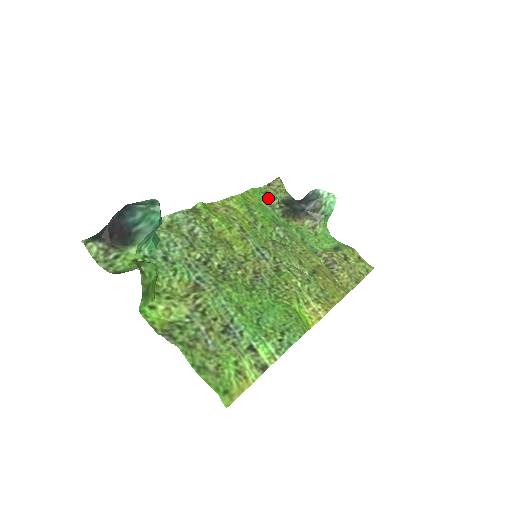
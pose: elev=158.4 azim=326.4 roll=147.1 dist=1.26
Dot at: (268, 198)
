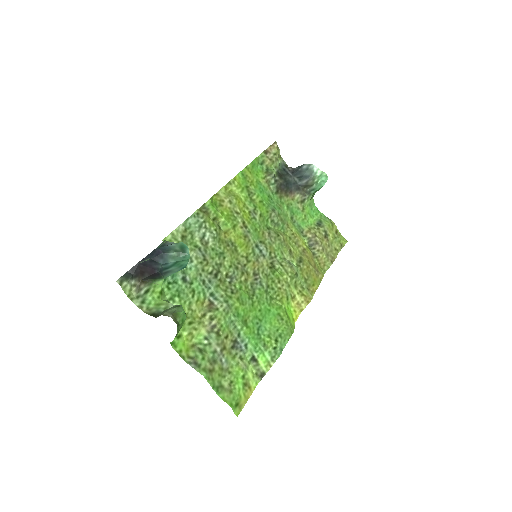
Dot at: (265, 171)
